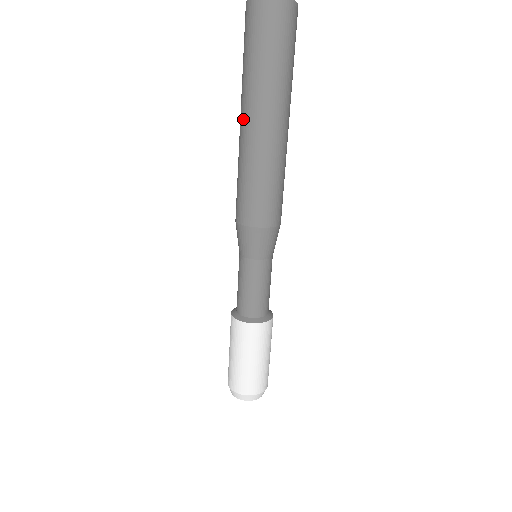
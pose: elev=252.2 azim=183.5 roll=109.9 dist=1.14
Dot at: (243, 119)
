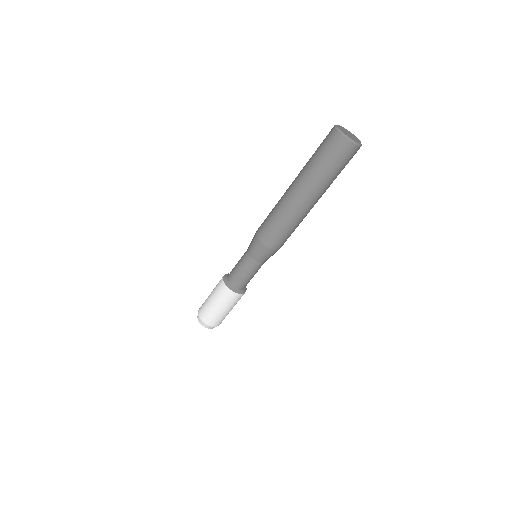
Dot at: (293, 181)
